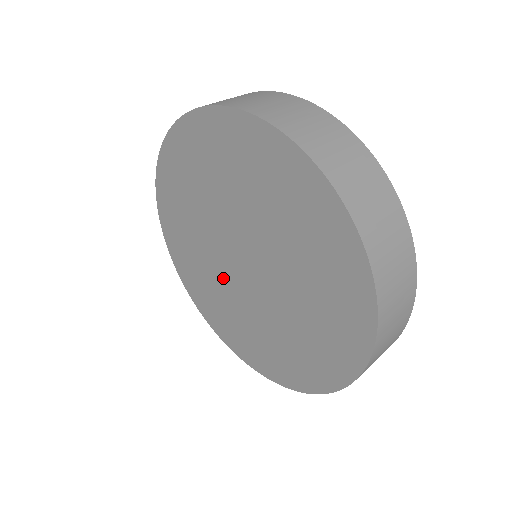
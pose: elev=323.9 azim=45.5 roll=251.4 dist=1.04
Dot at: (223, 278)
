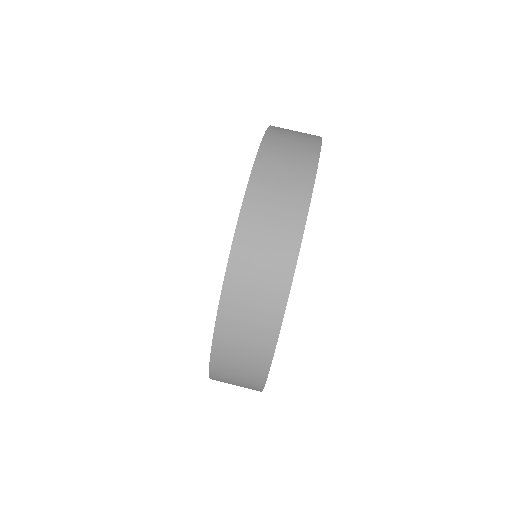
Dot at: occluded
